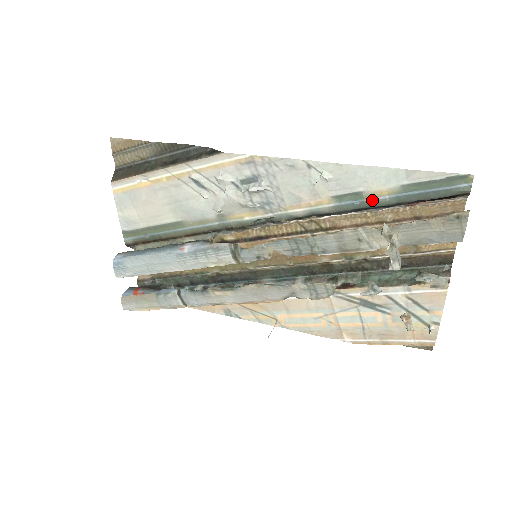
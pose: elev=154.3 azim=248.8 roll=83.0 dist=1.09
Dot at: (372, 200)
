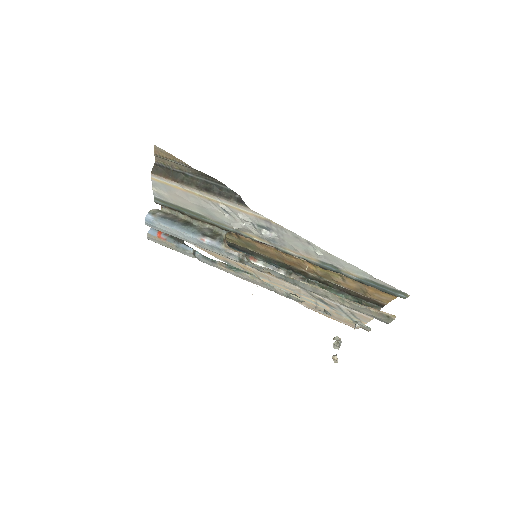
Dot at: (344, 273)
